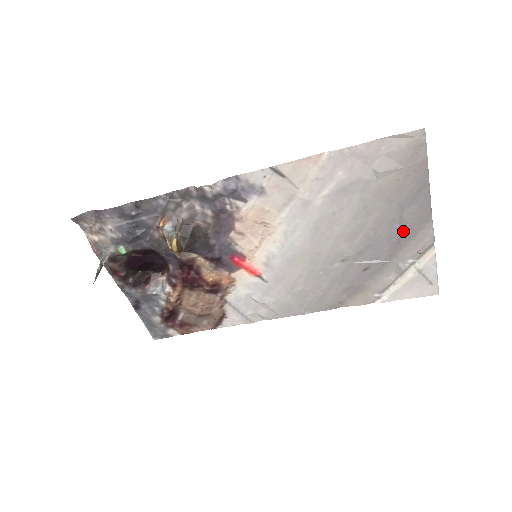
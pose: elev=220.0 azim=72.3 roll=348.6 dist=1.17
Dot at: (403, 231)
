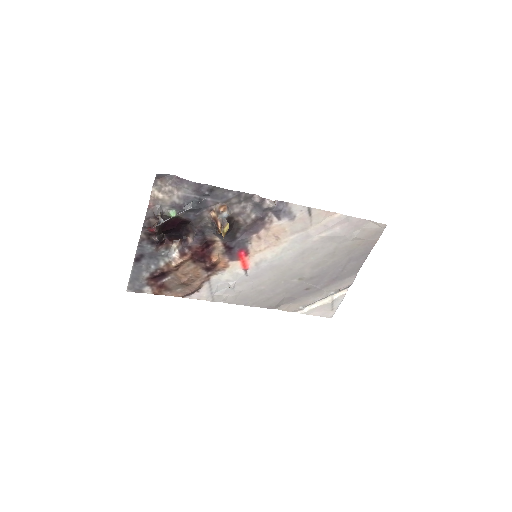
Dot at: (341, 274)
